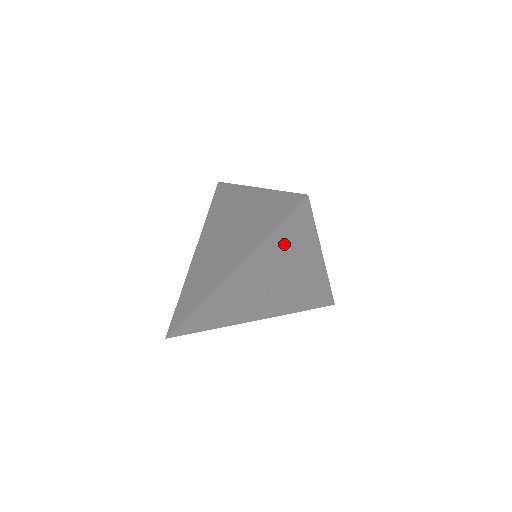
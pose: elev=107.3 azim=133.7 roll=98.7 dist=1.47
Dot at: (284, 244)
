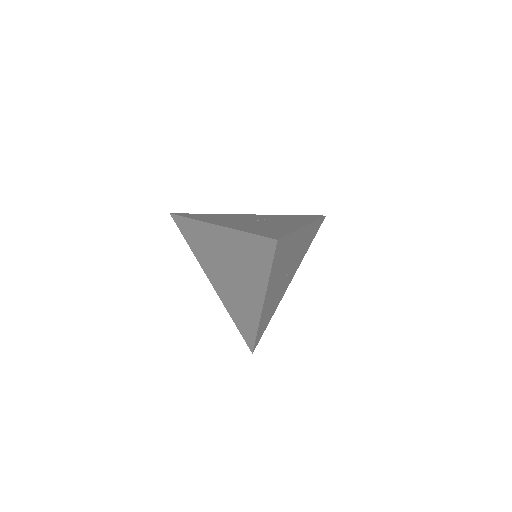
Dot at: (281, 261)
